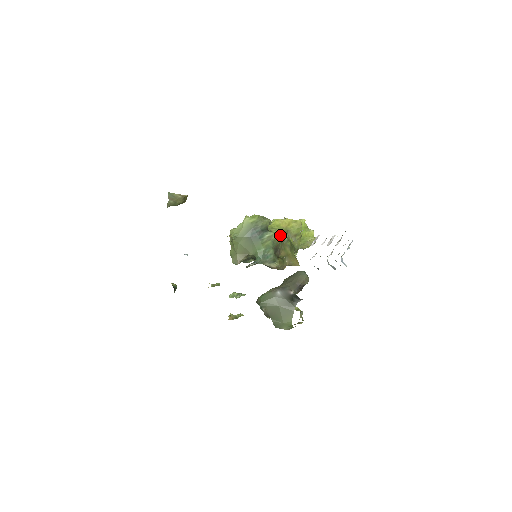
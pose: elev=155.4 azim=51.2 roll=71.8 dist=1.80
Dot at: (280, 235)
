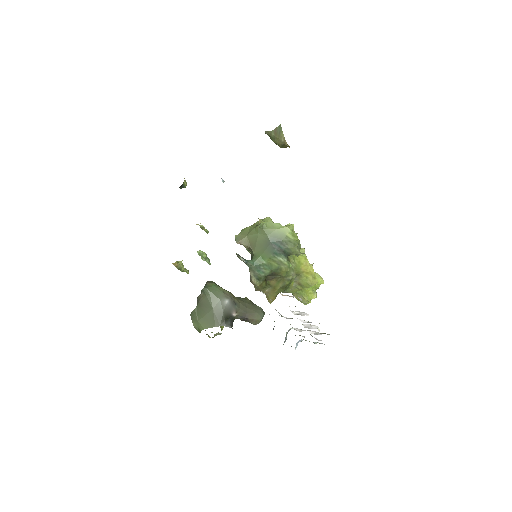
Dot at: (291, 270)
